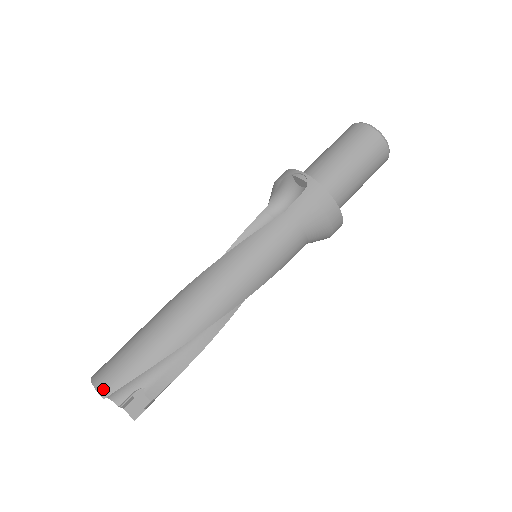
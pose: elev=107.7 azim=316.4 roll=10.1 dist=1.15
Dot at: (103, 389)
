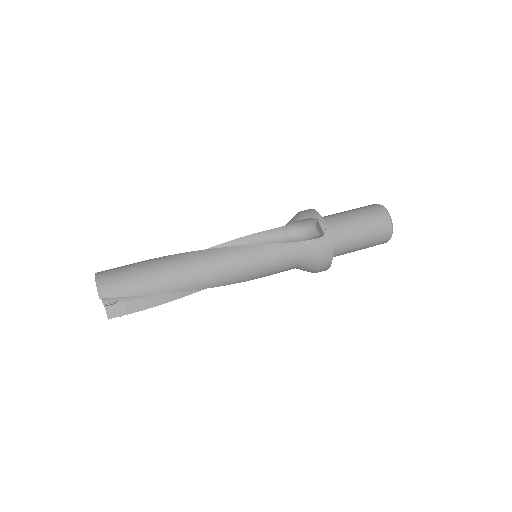
Dot at: (102, 291)
